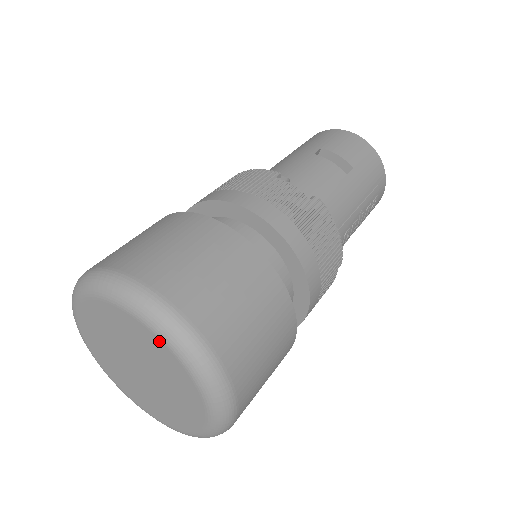
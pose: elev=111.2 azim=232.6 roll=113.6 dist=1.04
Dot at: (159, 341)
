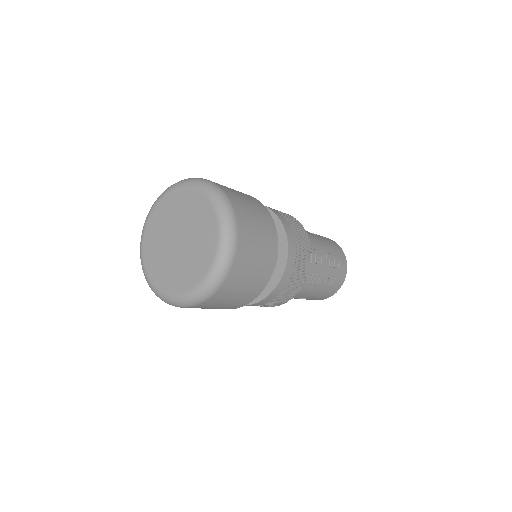
Dot at: (195, 191)
